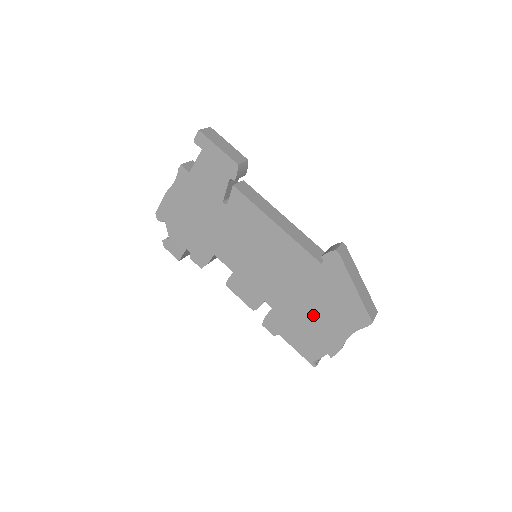
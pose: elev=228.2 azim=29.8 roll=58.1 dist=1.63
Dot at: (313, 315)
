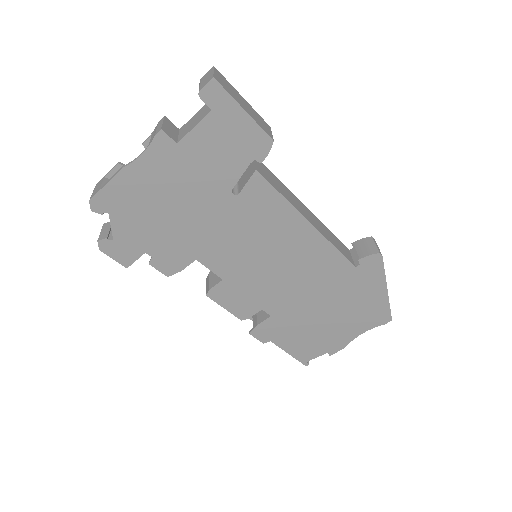
Dot at: (324, 319)
